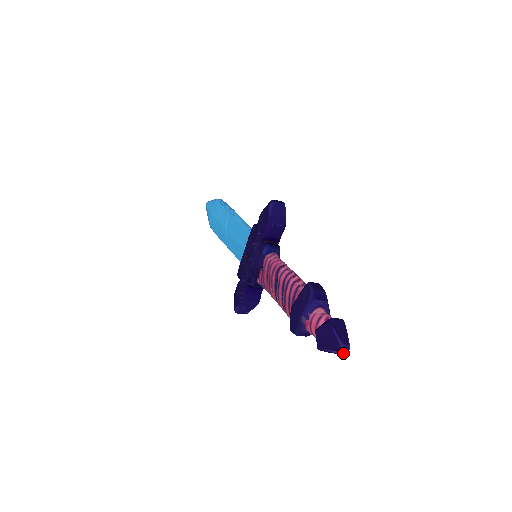
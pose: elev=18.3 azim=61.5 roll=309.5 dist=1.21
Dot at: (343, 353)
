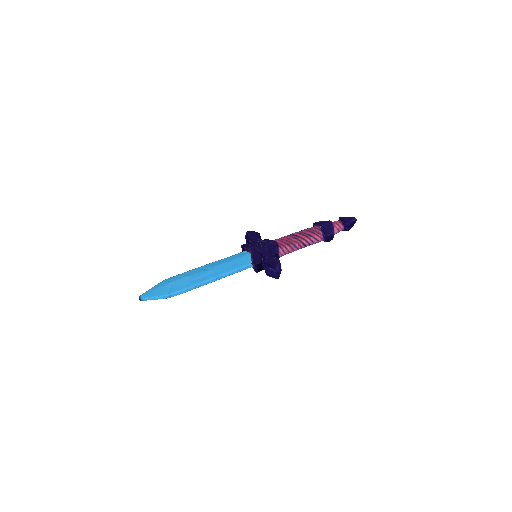
Dot at: (356, 219)
